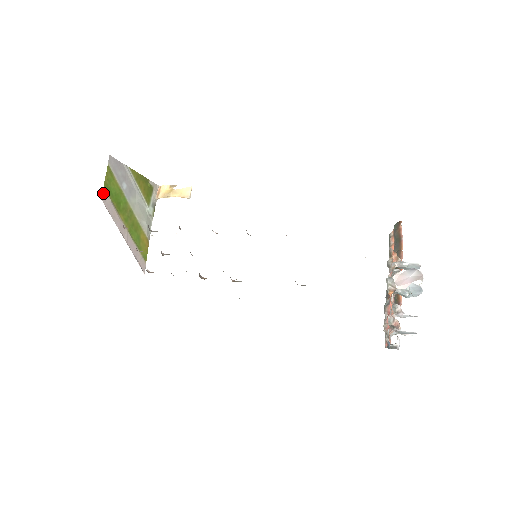
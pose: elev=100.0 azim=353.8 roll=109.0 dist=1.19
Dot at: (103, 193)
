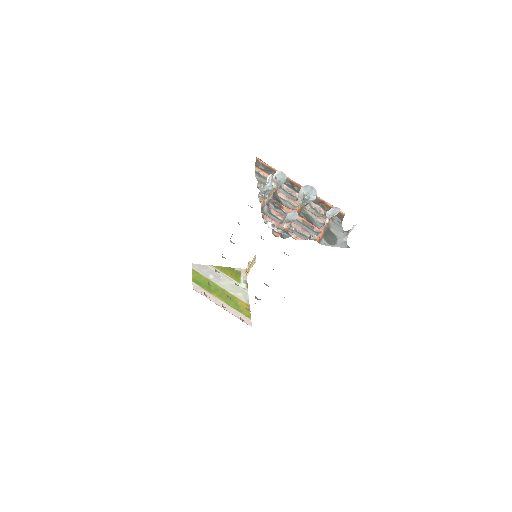
Dot at: (193, 285)
